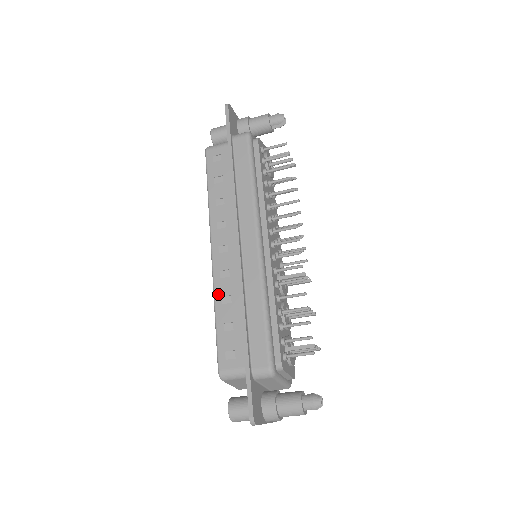
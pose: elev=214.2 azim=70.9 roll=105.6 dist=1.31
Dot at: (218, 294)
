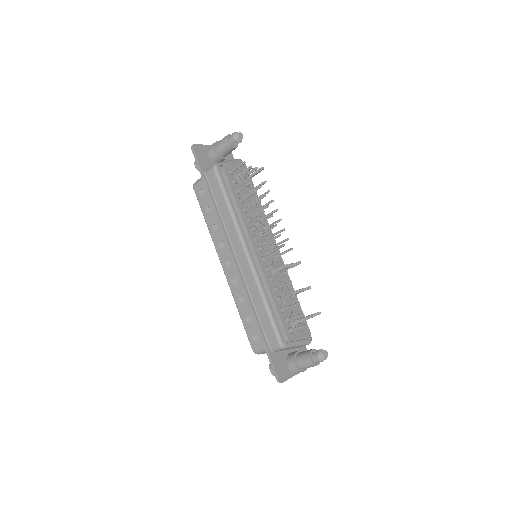
Dot at: (235, 297)
